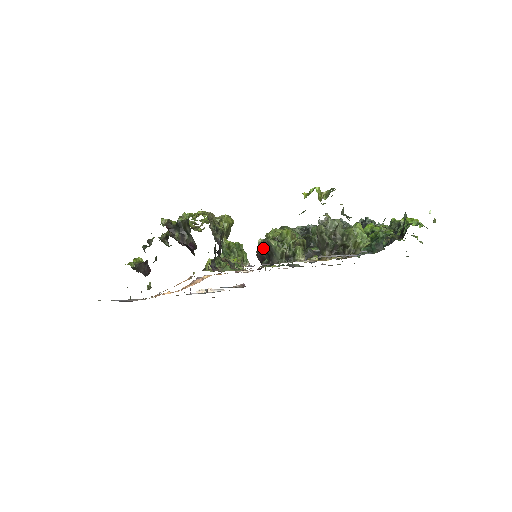
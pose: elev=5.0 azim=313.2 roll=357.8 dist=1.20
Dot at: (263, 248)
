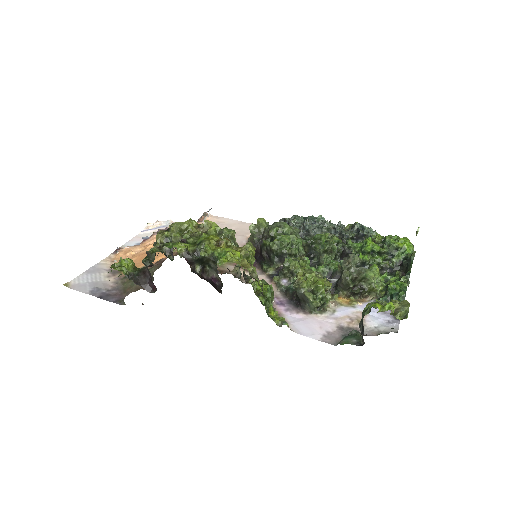
Dot at: (263, 248)
